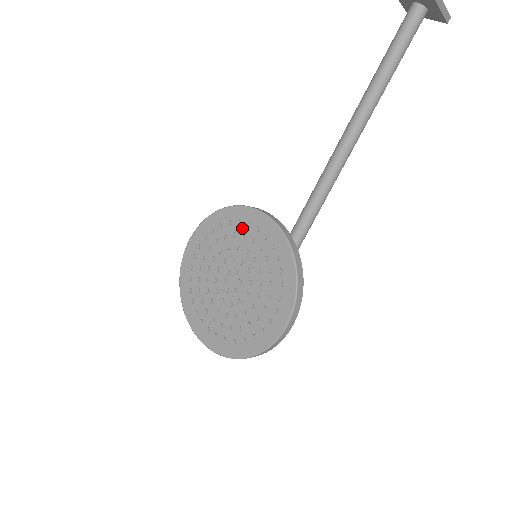
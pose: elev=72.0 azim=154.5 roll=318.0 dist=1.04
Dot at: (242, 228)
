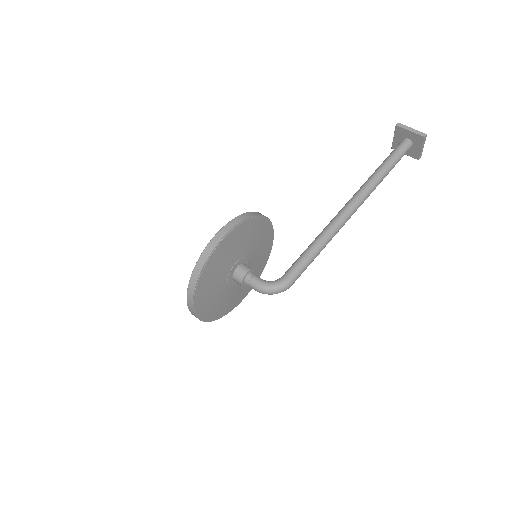
Dot at: occluded
